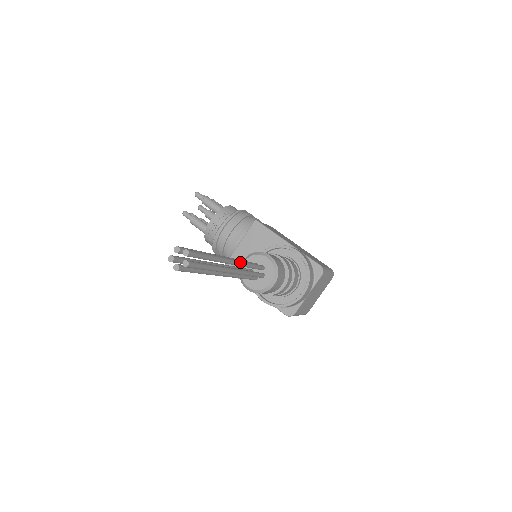
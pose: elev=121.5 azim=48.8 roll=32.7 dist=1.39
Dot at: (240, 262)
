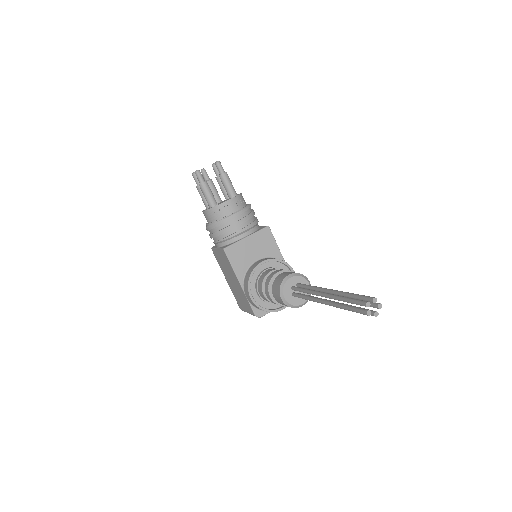
Dot at: occluded
